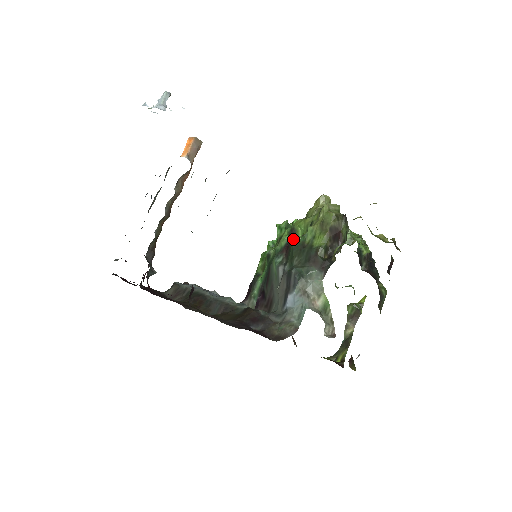
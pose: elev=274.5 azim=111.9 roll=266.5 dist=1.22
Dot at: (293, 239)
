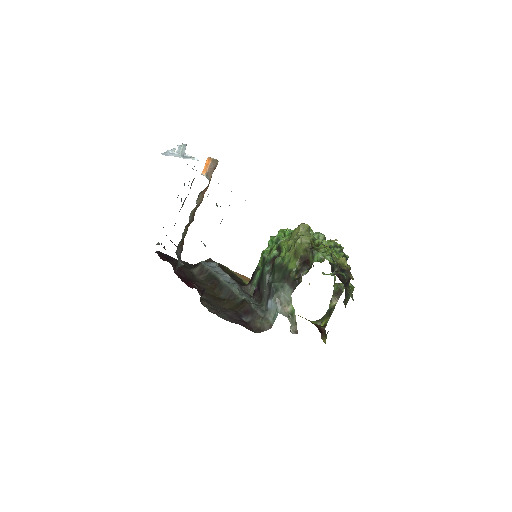
Dot at: (275, 259)
